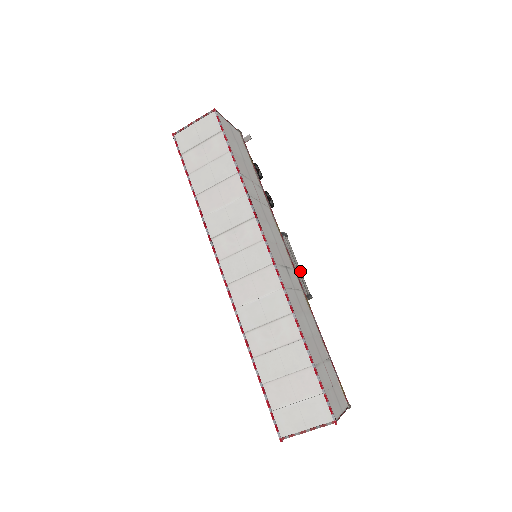
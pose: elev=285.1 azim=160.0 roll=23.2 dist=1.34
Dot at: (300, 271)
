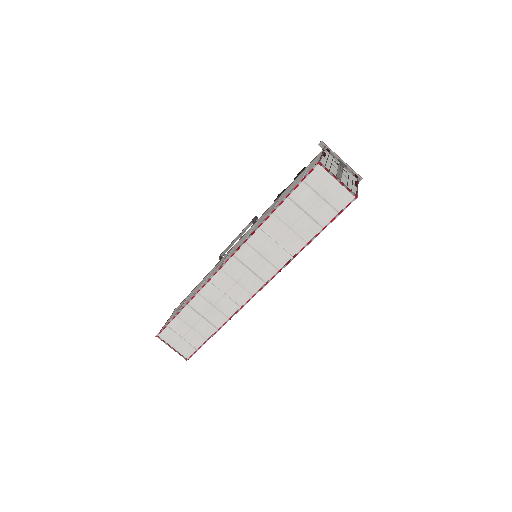
Dot at: occluded
